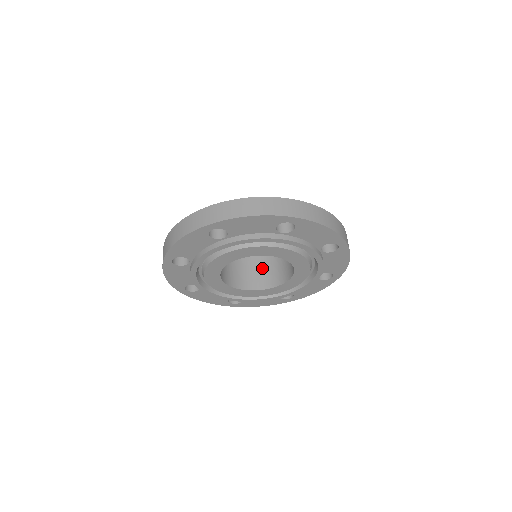
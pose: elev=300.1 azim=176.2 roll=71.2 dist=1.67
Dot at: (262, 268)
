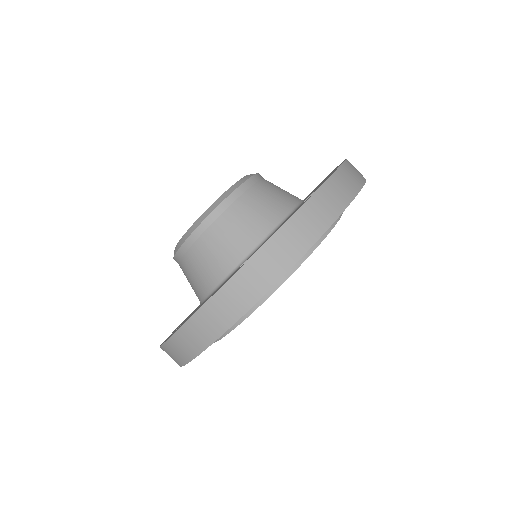
Dot at: occluded
